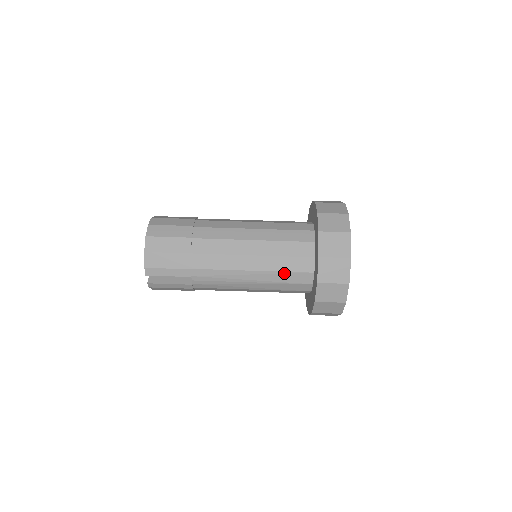
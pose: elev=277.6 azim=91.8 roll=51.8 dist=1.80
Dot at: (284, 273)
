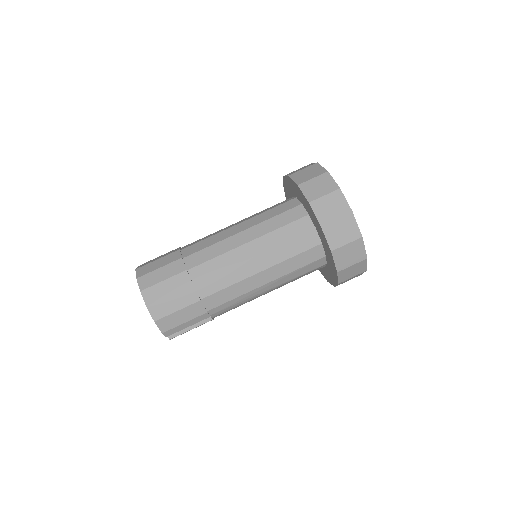
Dot at: (297, 270)
